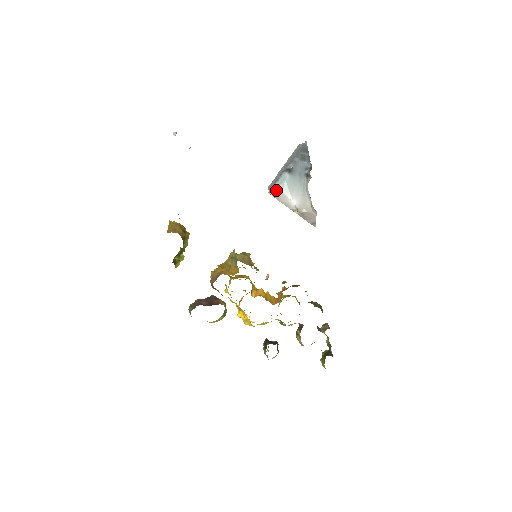
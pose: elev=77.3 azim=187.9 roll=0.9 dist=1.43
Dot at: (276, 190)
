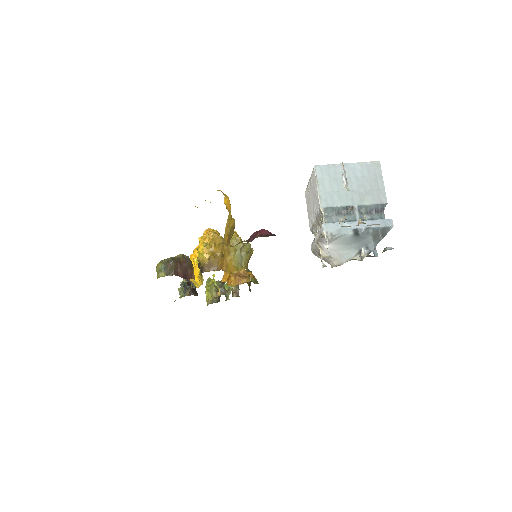
Dot at: (331, 236)
